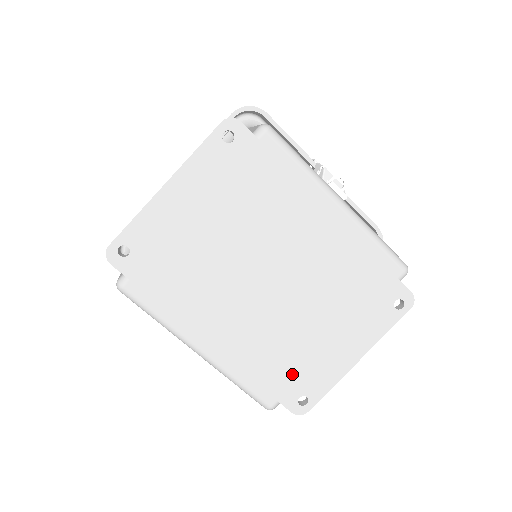
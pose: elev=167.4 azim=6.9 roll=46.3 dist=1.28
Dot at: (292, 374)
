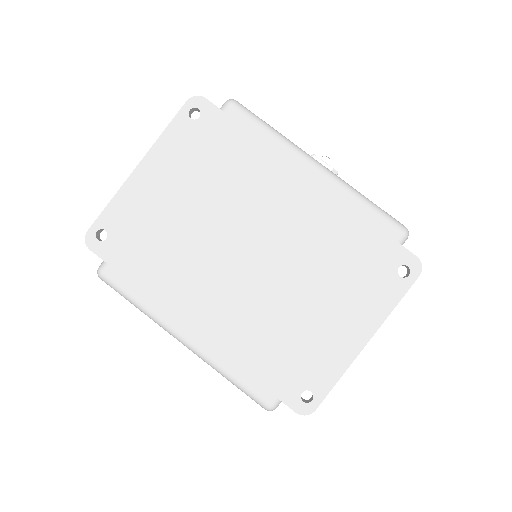
Dot at: (289, 363)
